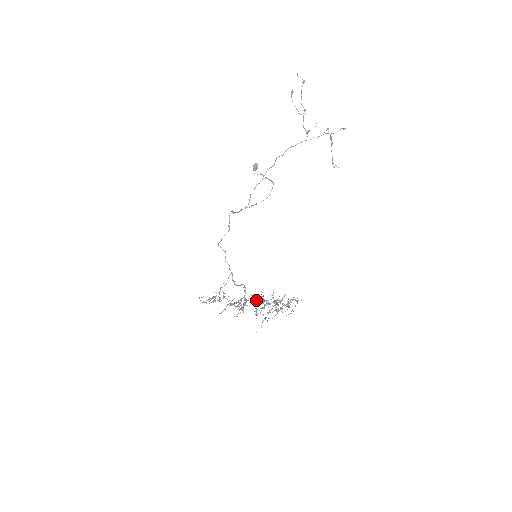
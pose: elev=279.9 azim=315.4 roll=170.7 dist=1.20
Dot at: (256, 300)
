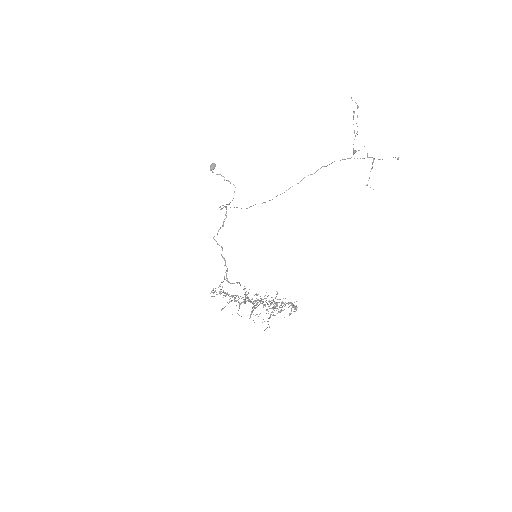
Dot at: occluded
